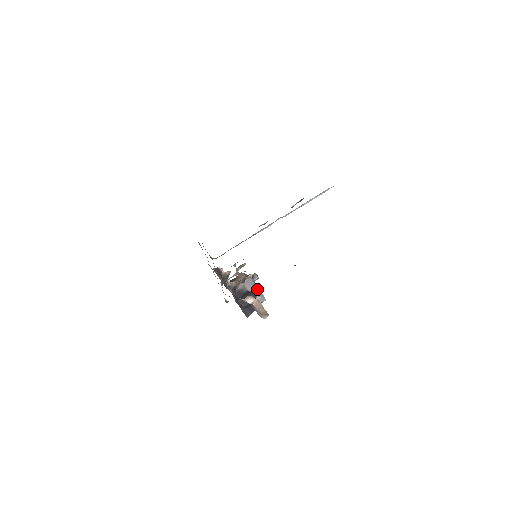
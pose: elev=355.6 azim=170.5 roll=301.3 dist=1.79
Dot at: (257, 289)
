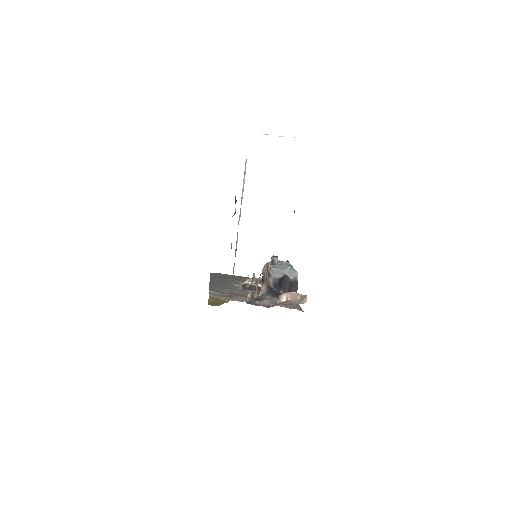
Dot at: (284, 271)
